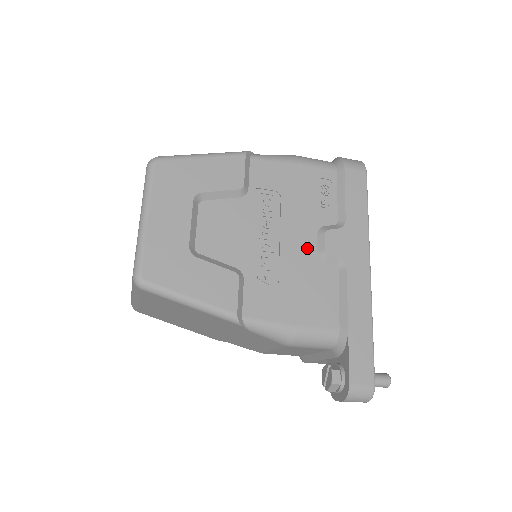
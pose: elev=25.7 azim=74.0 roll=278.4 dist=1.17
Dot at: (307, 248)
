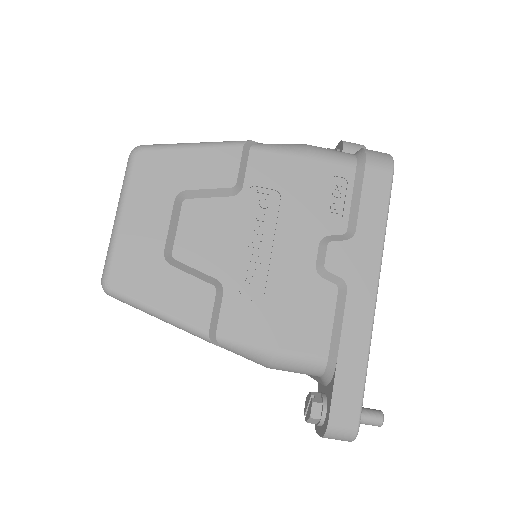
Dot at: (304, 261)
